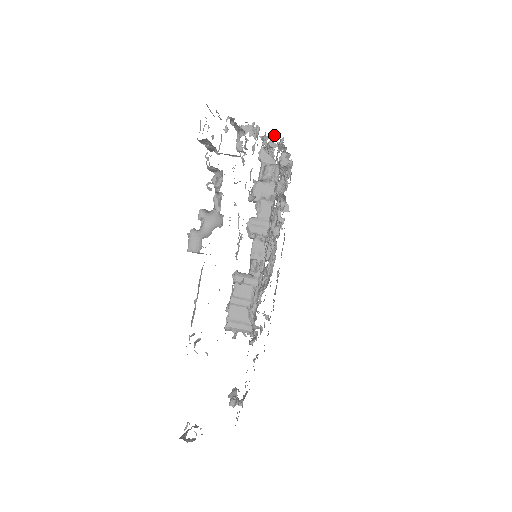
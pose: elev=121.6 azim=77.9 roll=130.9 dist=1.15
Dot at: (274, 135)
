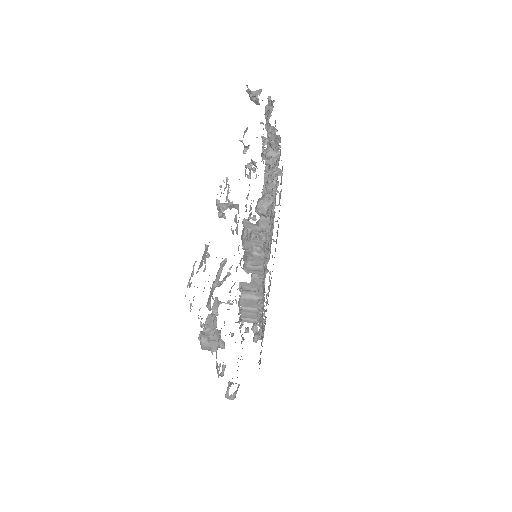
Dot at: (255, 163)
